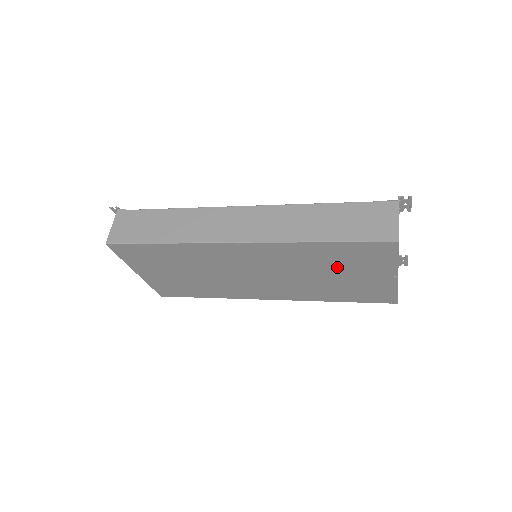
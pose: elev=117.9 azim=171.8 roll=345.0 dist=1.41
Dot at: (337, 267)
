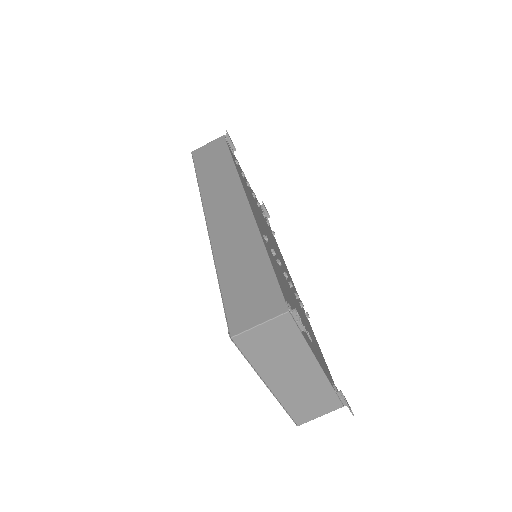
Dot at: occluded
